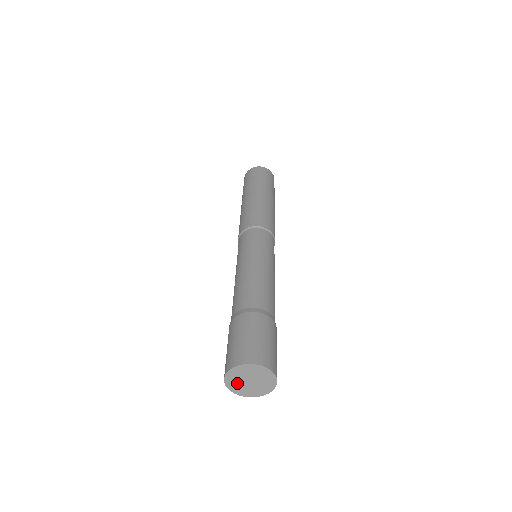
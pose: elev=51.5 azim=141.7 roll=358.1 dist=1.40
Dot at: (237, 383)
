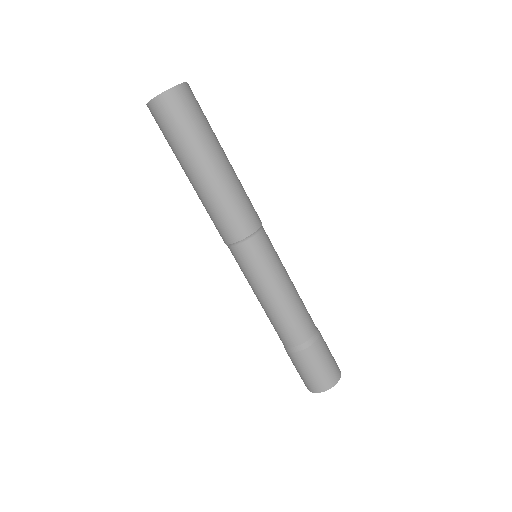
Dot at: occluded
